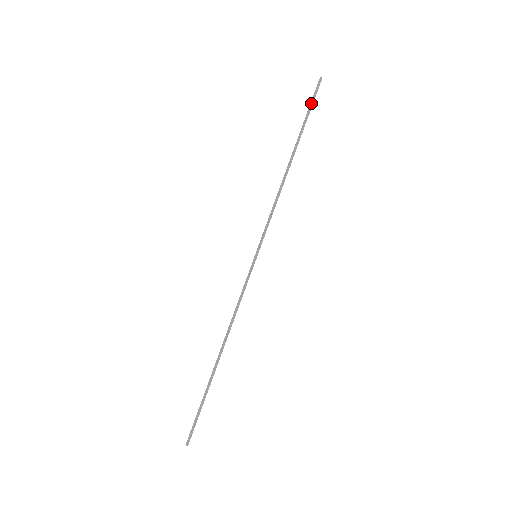
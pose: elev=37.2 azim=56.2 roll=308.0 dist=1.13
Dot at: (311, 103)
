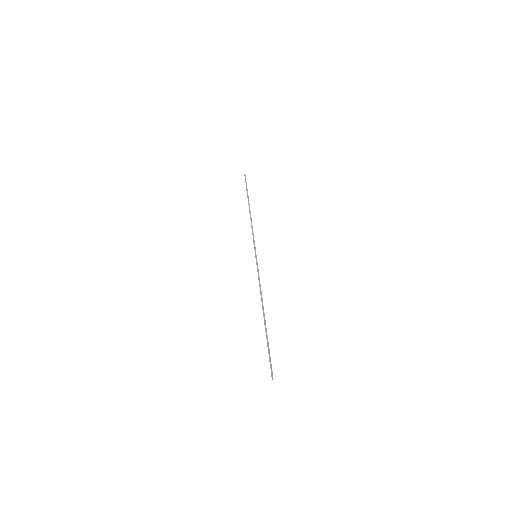
Dot at: occluded
